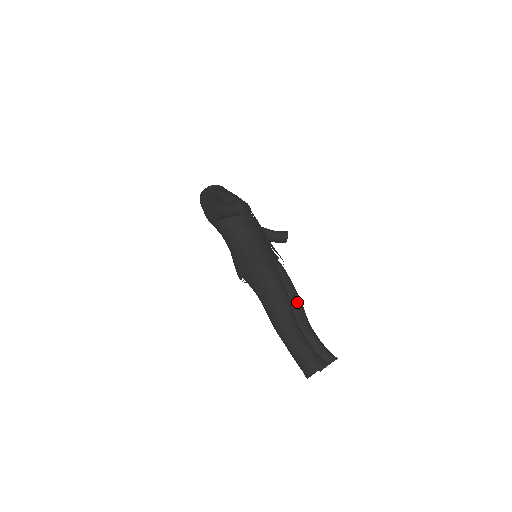
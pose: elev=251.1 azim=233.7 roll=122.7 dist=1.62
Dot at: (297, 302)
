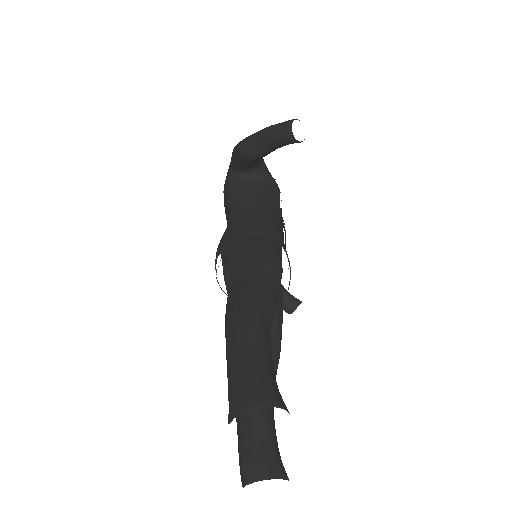
Dot at: (275, 348)
